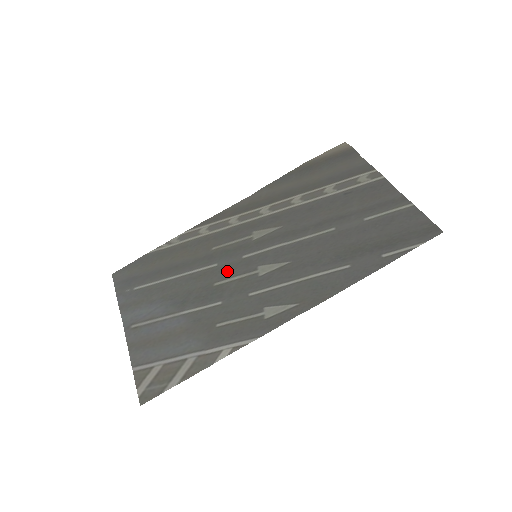
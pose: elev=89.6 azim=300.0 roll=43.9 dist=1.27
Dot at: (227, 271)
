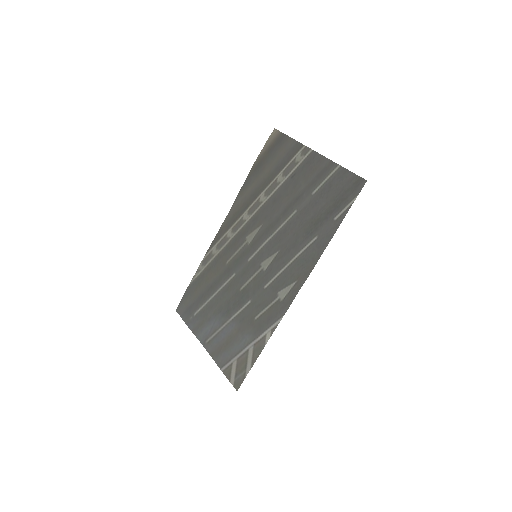
Dot at: (243, 276)
